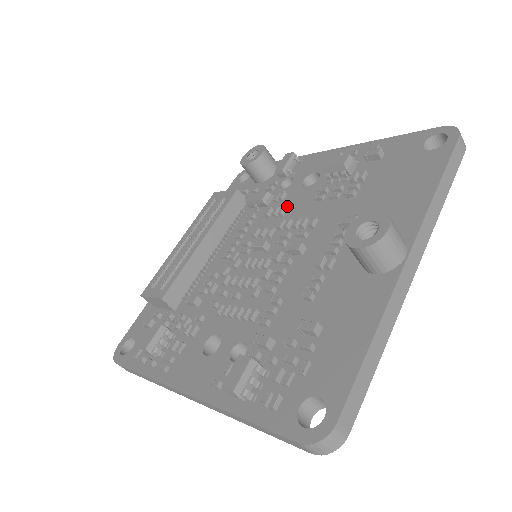
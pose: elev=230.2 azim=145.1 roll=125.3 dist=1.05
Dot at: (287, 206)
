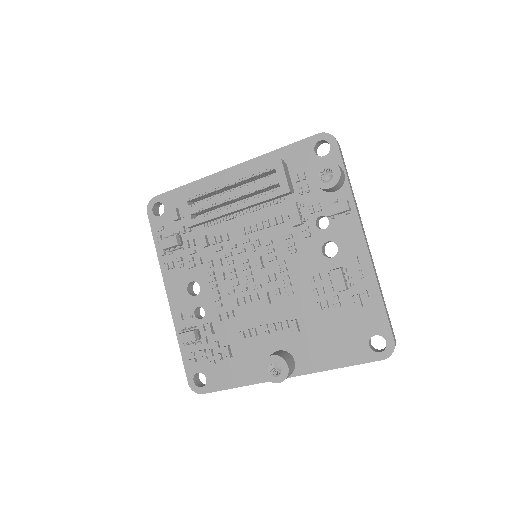
Dot at: (299, 249)
